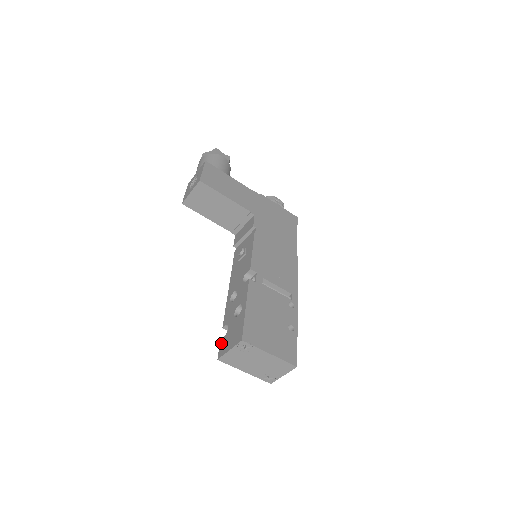
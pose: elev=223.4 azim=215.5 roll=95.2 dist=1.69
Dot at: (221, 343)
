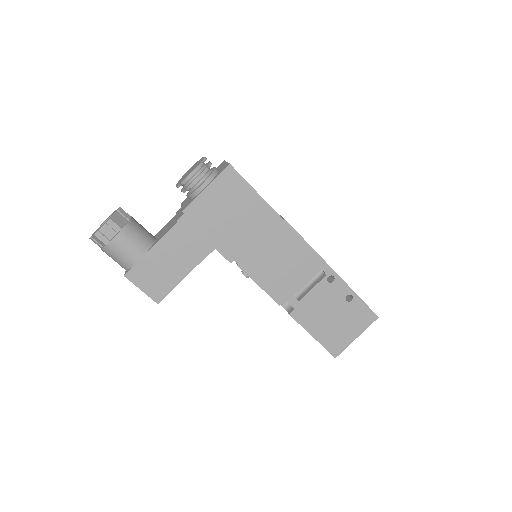
Dot at: occluded
